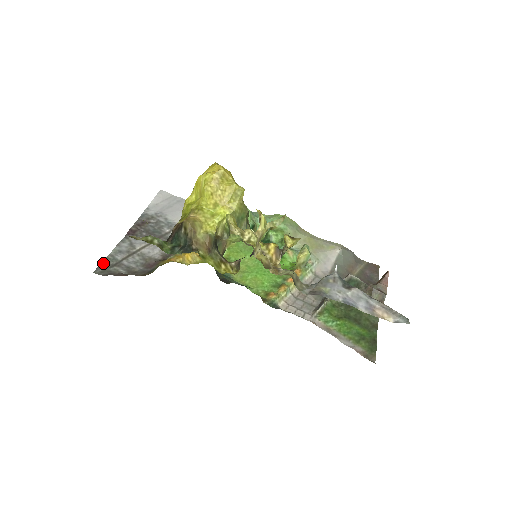
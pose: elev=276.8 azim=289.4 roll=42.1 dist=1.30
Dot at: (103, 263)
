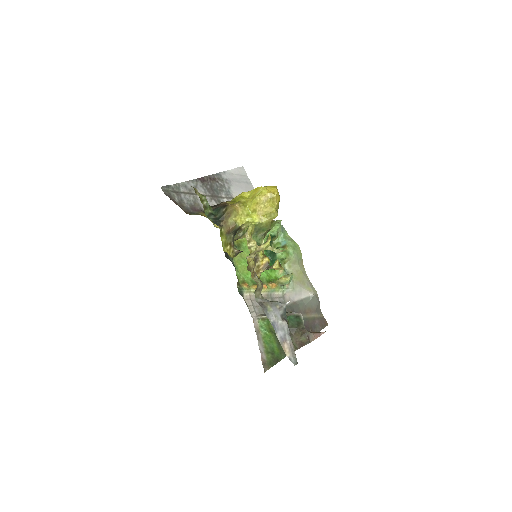
Dot at: (171, 186)
